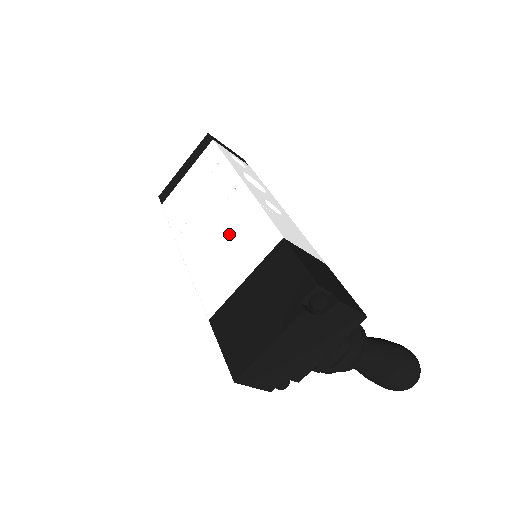
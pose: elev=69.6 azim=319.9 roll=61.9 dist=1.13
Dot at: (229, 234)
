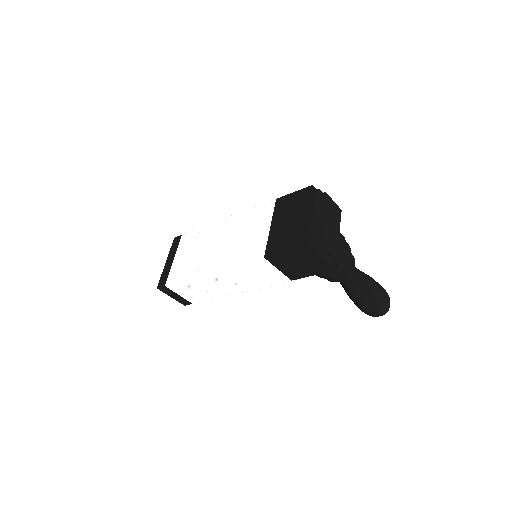
Dot at: (239, 232)
